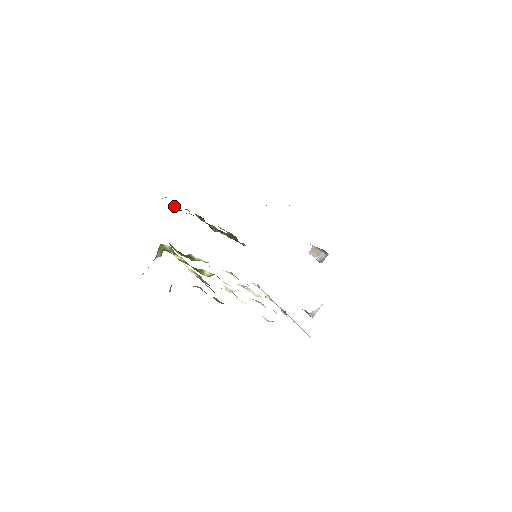
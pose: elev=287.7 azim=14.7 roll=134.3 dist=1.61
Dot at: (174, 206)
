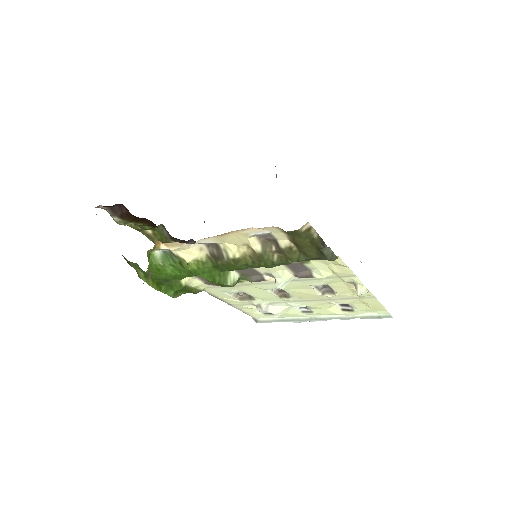
Dot at: (119, 214)
